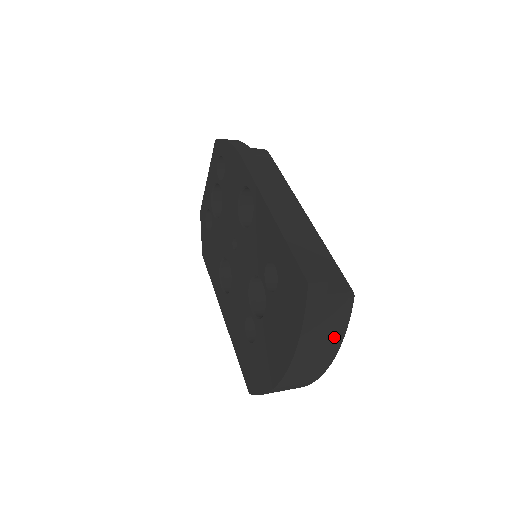
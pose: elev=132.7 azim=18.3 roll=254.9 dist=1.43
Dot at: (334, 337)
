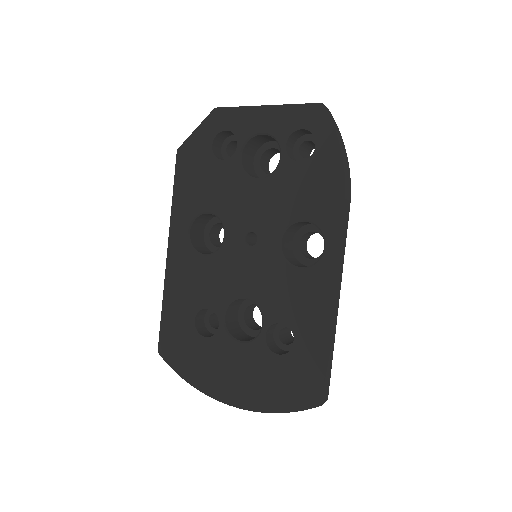
Dot at: occluded
